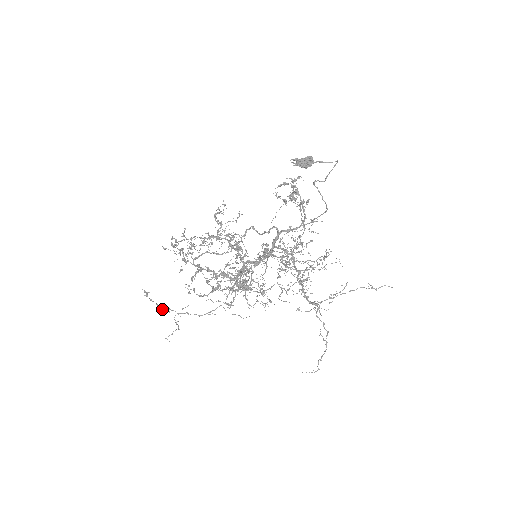
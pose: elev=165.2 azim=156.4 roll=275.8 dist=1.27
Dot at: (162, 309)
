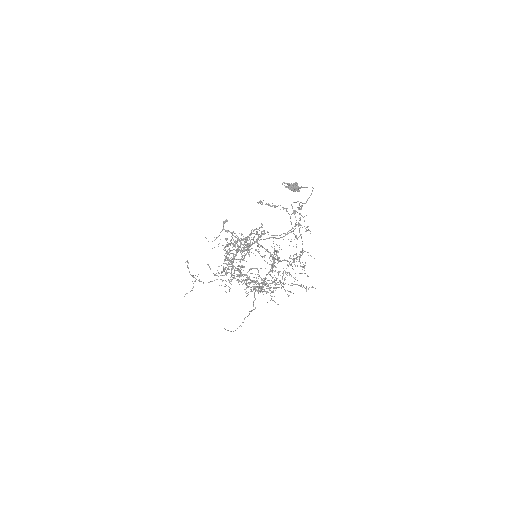
Dot at: occluded
